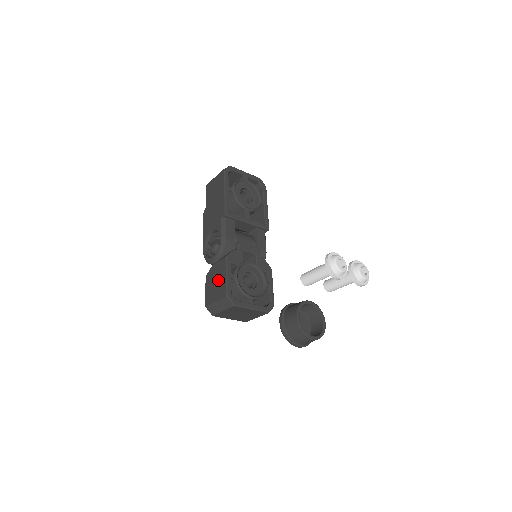
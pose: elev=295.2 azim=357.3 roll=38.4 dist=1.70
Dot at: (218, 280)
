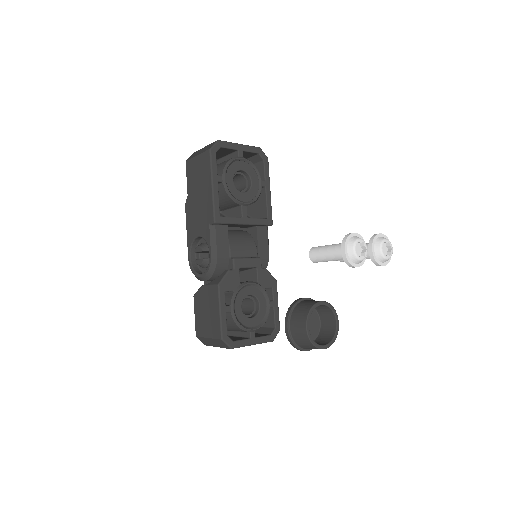
Dot at: (209, 312)
